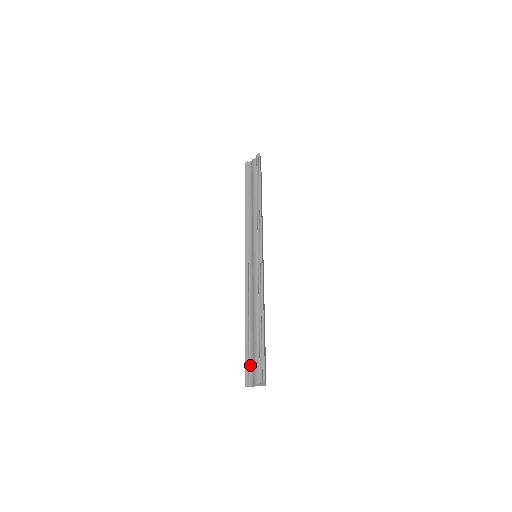
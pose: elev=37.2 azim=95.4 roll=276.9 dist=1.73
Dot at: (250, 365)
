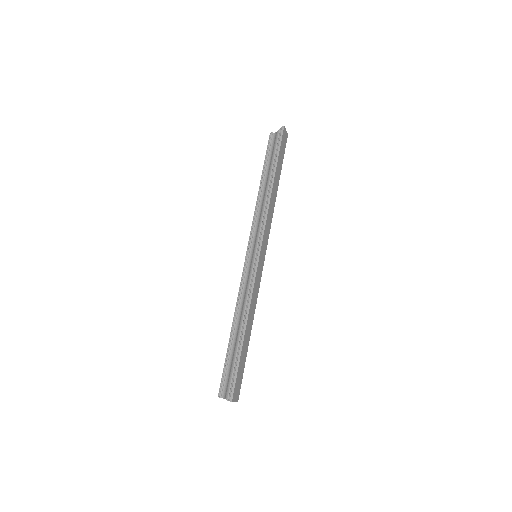
Dot at: (226, 377)
